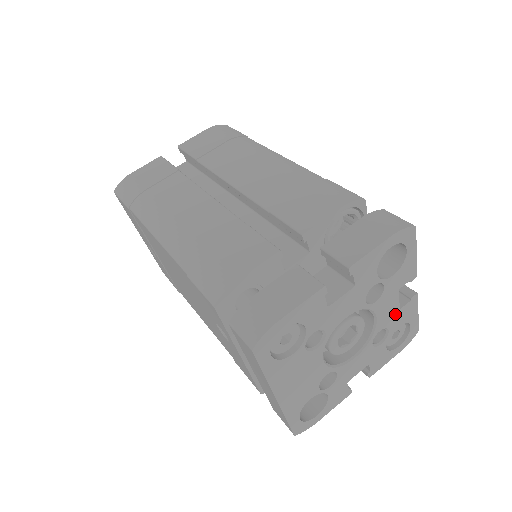
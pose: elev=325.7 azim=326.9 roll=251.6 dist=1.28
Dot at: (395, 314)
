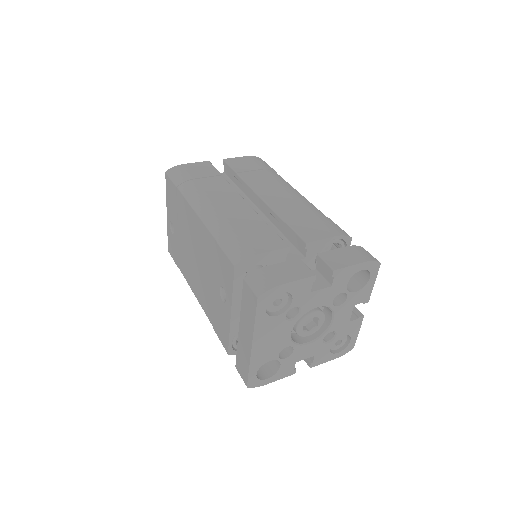
Dot at: (345, 324)
